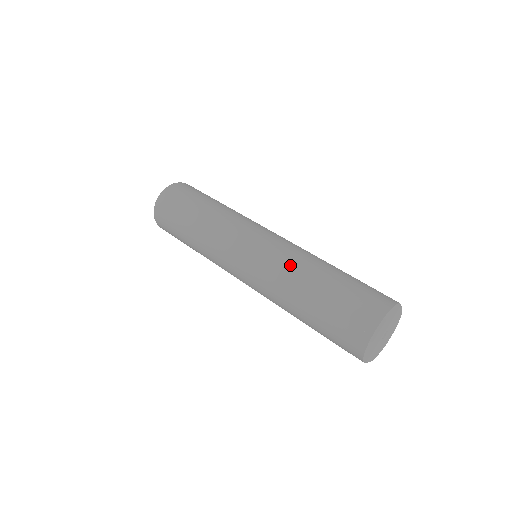
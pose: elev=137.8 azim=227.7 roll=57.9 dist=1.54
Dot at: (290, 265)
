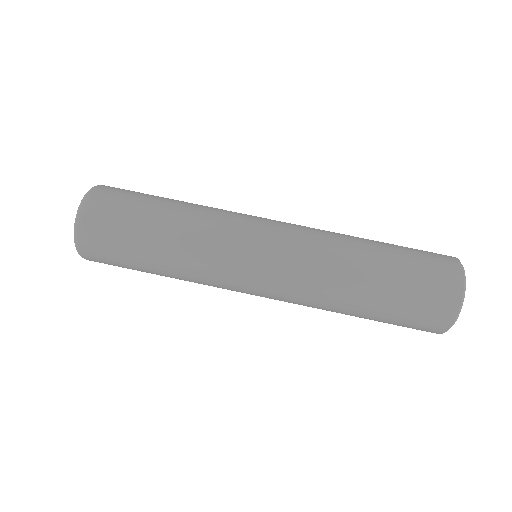
Dot at: (332, 241)
